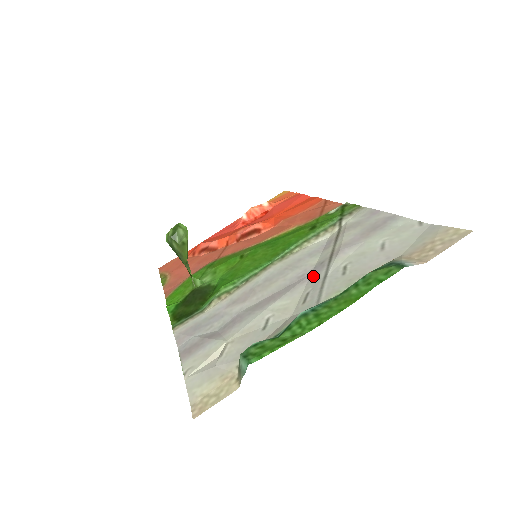
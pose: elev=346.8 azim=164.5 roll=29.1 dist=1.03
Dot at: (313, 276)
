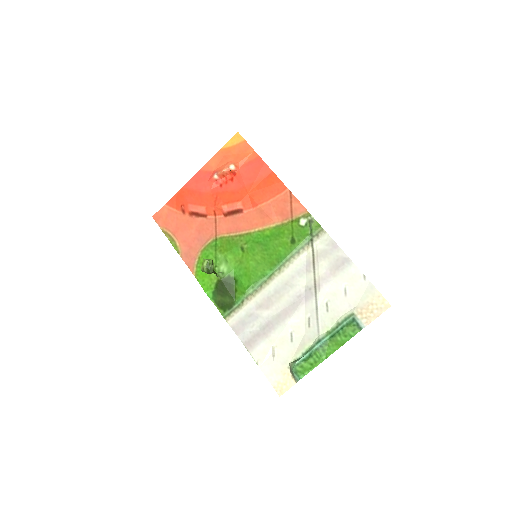
Dot at: (308, 301)
